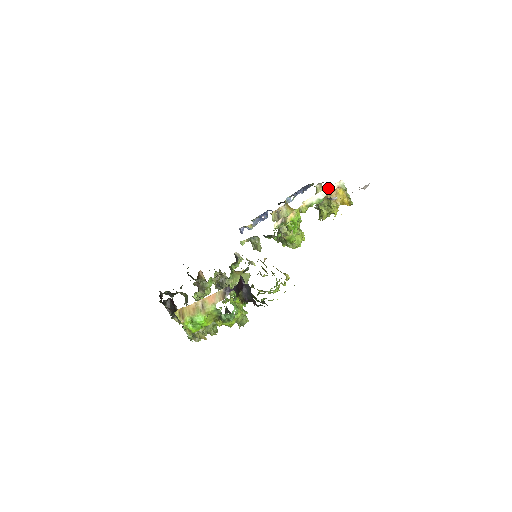
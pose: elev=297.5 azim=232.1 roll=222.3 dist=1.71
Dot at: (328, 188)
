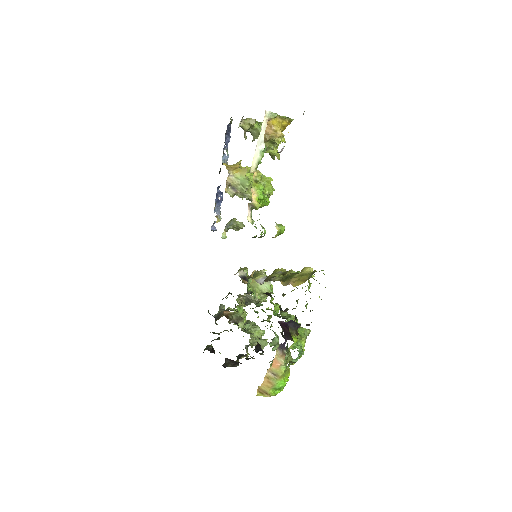
Dot at: (260, 133)
